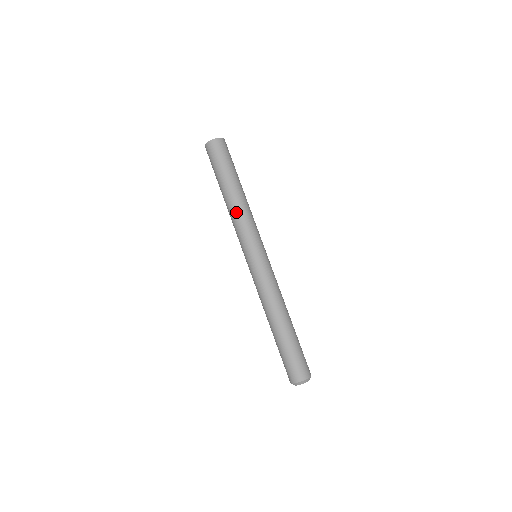
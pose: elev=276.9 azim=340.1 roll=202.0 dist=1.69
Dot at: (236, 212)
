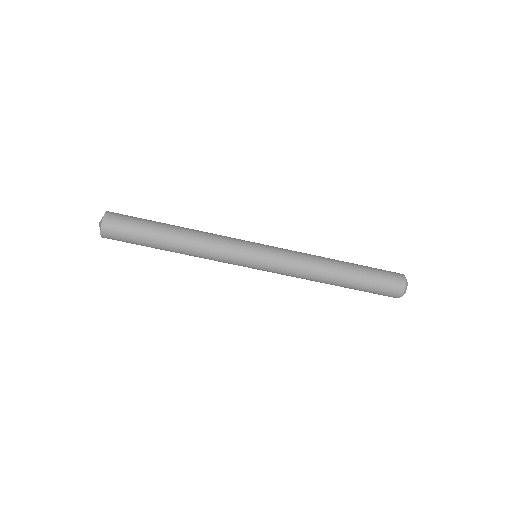
Dot at: (200, 244)
